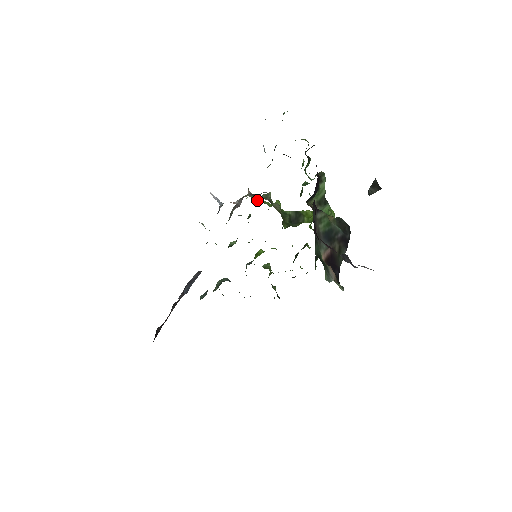
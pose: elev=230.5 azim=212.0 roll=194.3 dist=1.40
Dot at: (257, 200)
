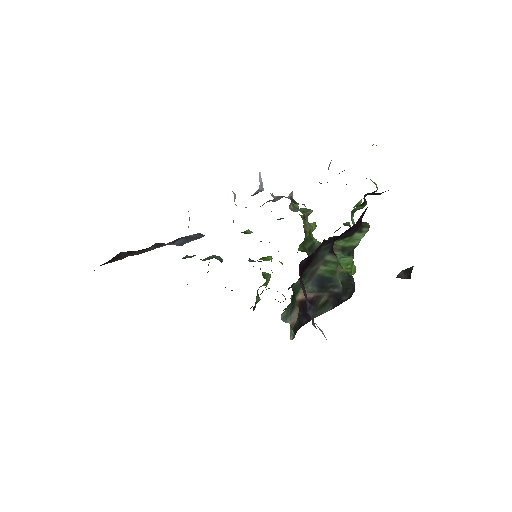
Dot at: occluded
